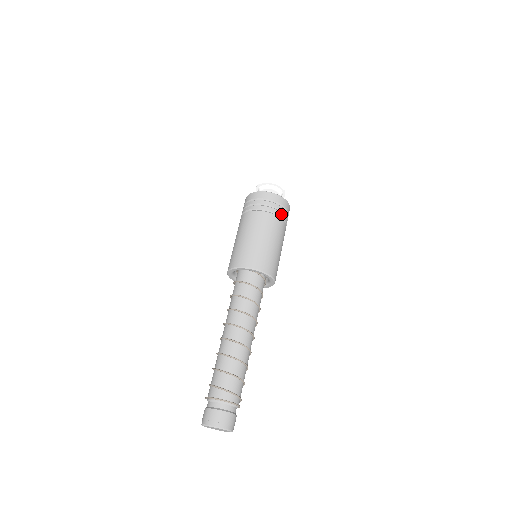
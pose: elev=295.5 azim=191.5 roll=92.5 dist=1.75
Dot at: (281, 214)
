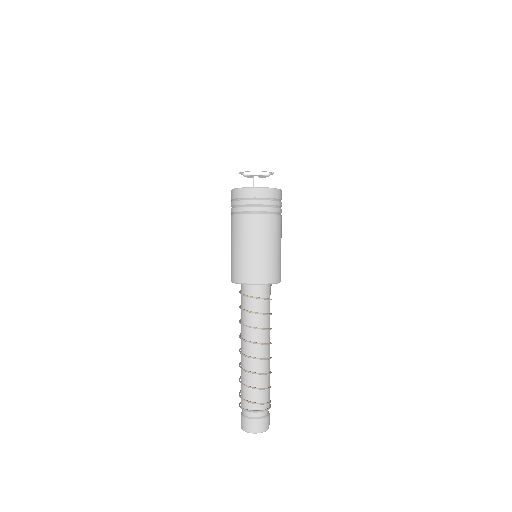
Dot at: (262, 209)
